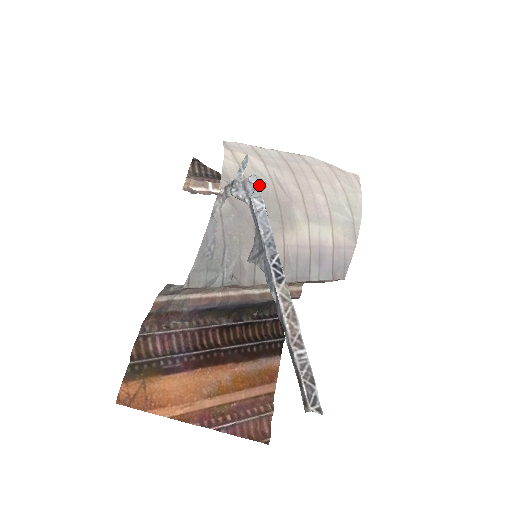
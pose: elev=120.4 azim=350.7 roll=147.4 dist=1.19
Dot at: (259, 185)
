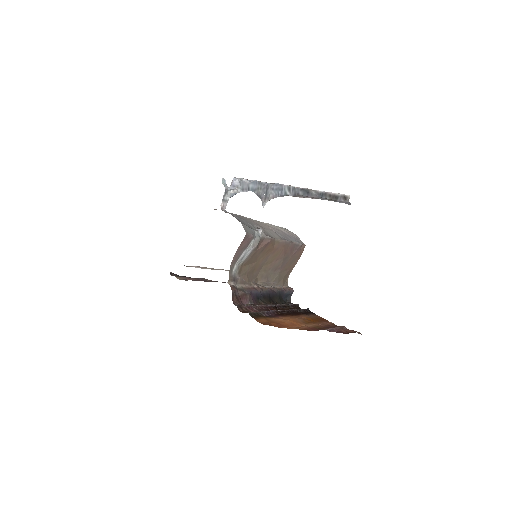
Dot at: occluded
